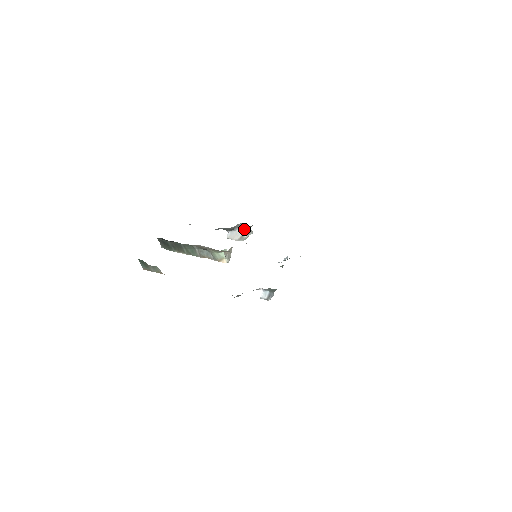
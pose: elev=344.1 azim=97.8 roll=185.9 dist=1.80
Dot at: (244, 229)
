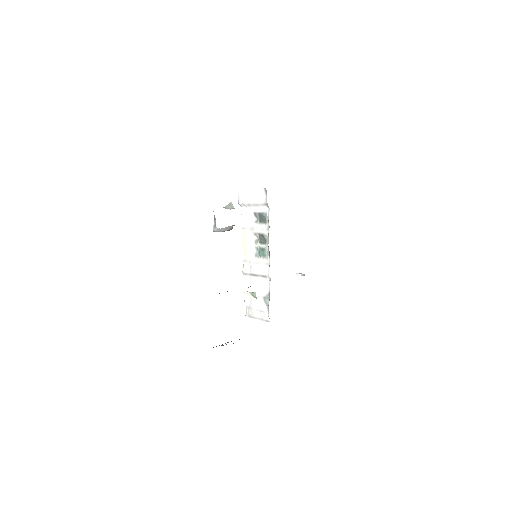
Dot at: occluded
